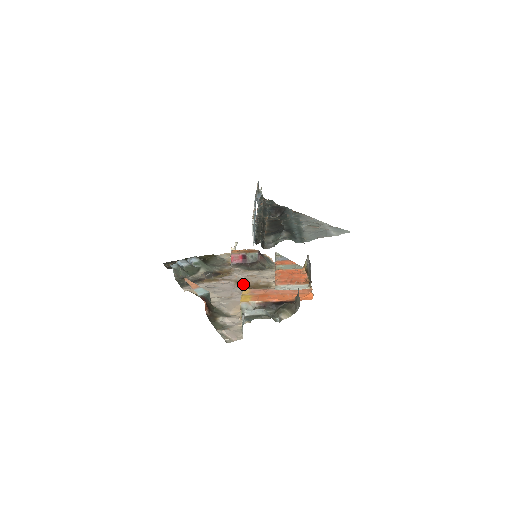
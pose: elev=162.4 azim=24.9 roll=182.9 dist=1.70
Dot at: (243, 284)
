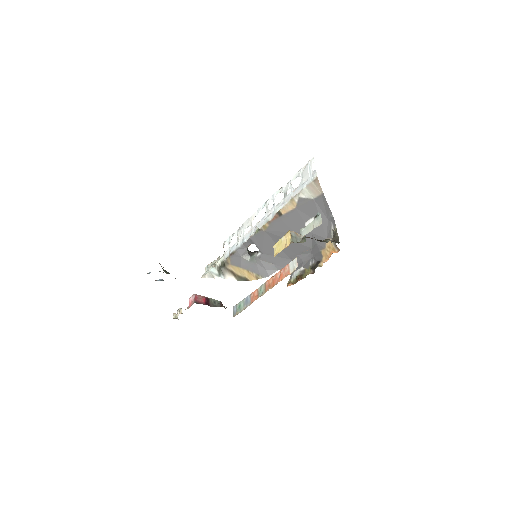
Dot at: occluded
